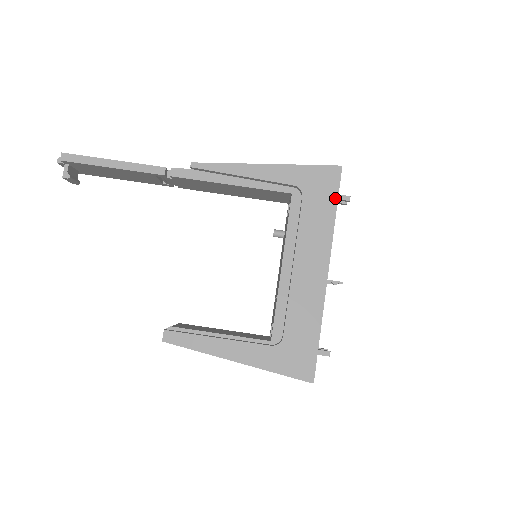
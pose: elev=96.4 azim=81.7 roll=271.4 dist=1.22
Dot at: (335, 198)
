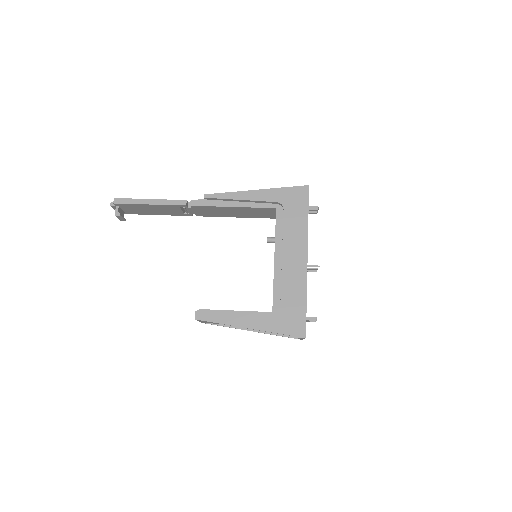
Dot at: (306, 207)
